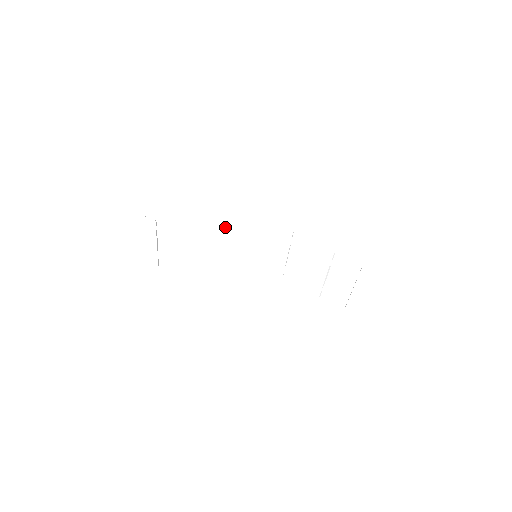
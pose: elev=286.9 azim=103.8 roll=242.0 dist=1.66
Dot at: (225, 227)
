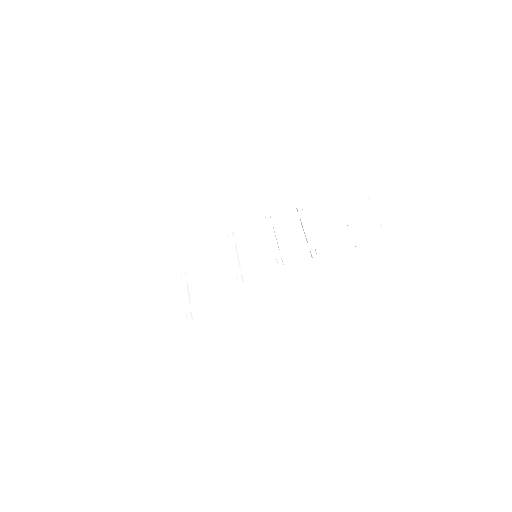
Dot at: (227, 283)
